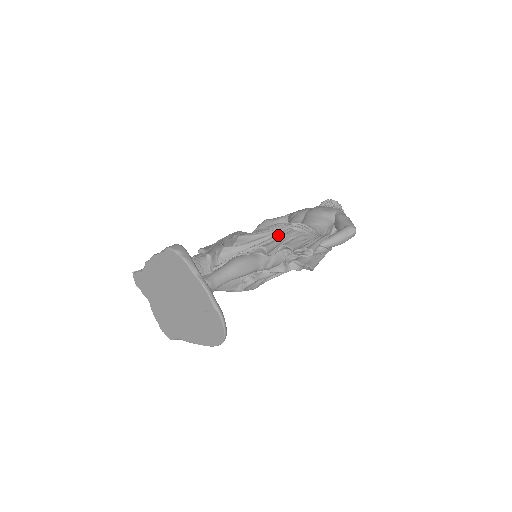
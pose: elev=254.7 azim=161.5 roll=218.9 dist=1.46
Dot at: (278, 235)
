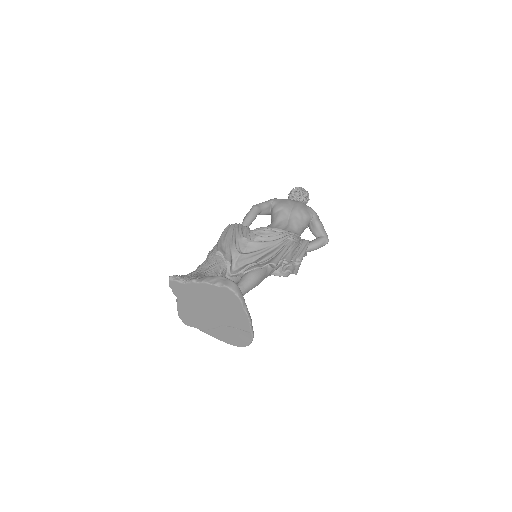
Dot at: (281, 248)
